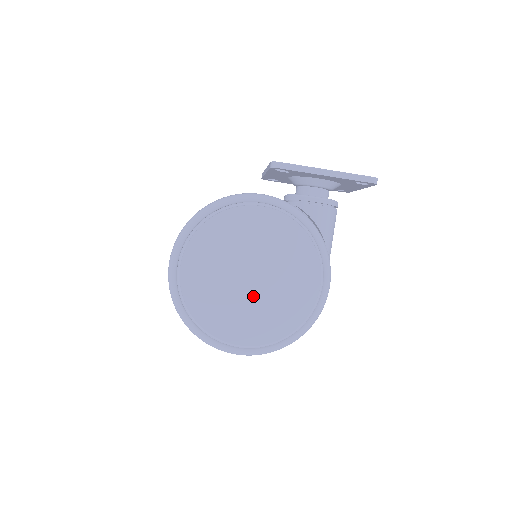
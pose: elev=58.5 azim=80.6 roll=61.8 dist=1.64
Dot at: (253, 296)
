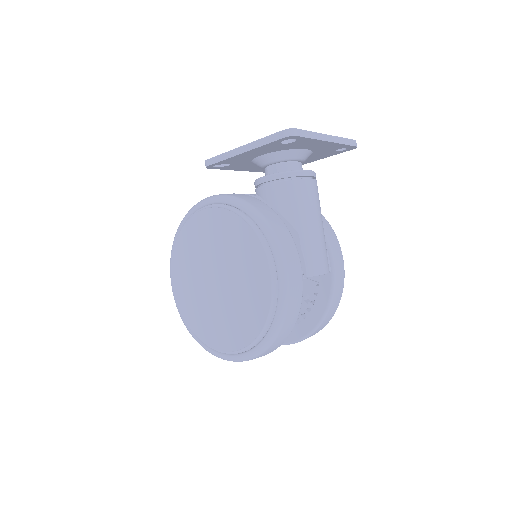
Dot at: (222, 299)
